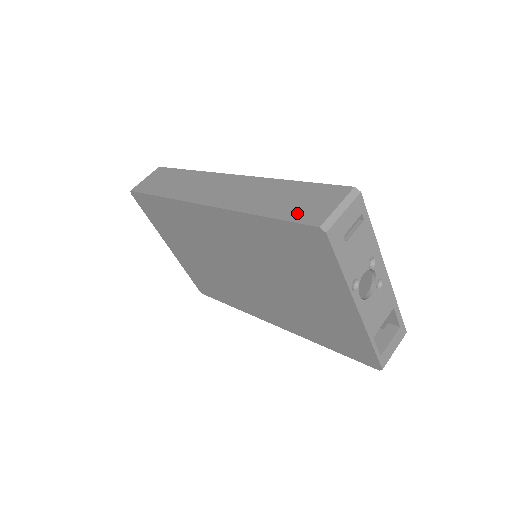
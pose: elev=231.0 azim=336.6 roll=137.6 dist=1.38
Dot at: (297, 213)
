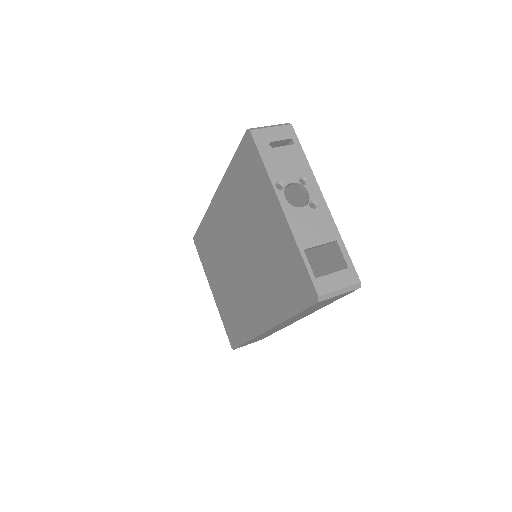
Dot at: occluded
